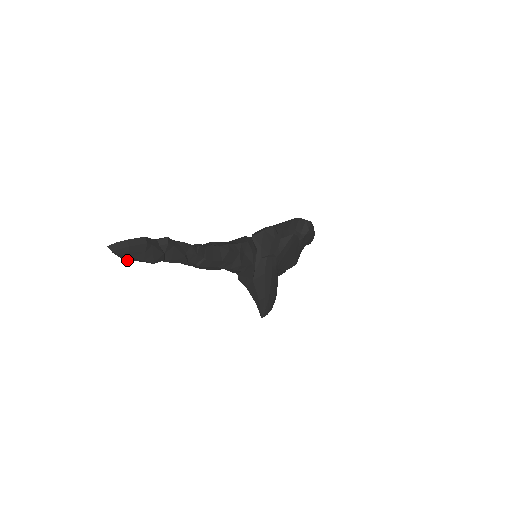
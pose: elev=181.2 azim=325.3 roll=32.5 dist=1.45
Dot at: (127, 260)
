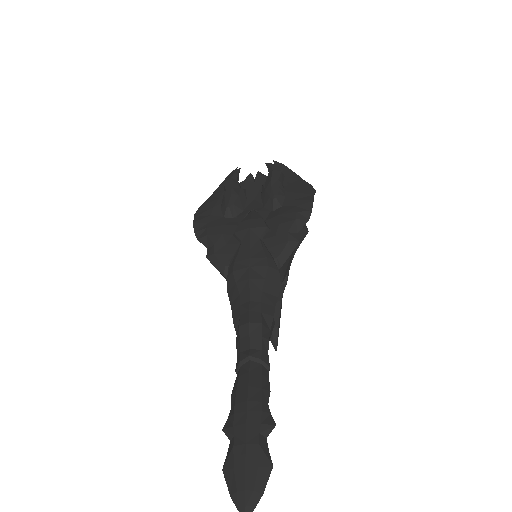
Dot at: (229, 474)
